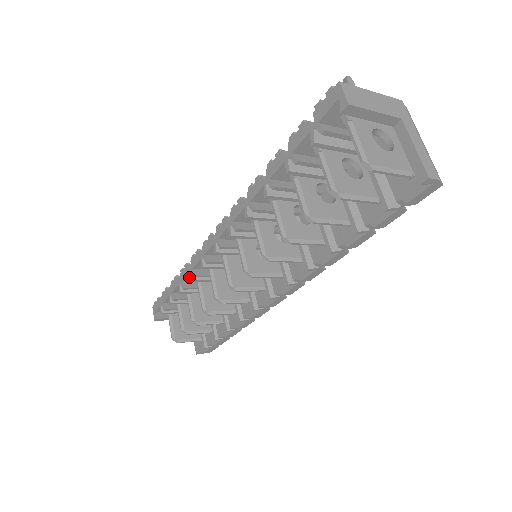
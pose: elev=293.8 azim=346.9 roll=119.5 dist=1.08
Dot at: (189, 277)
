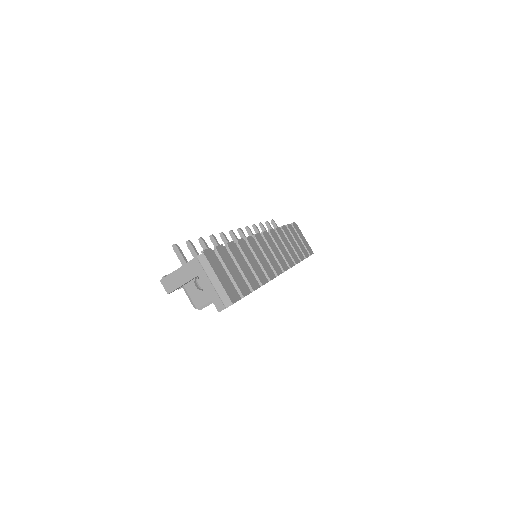
Dot at: occluded
